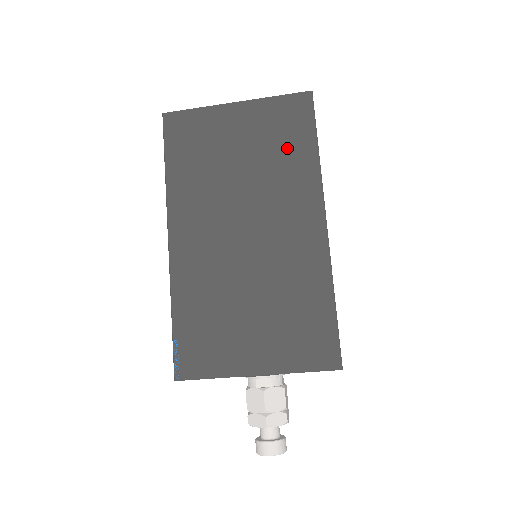
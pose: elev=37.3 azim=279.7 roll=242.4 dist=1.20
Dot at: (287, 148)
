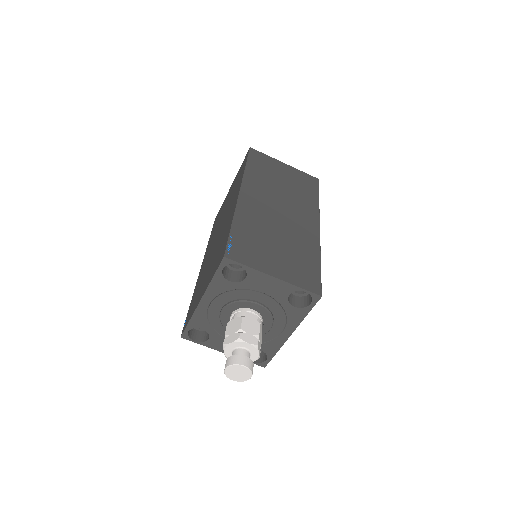
Dot at: occluded
